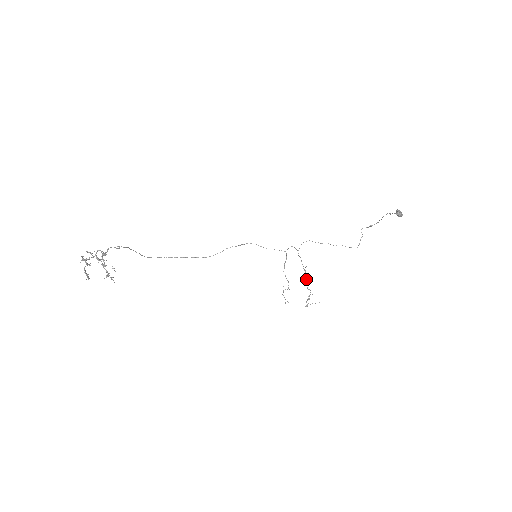
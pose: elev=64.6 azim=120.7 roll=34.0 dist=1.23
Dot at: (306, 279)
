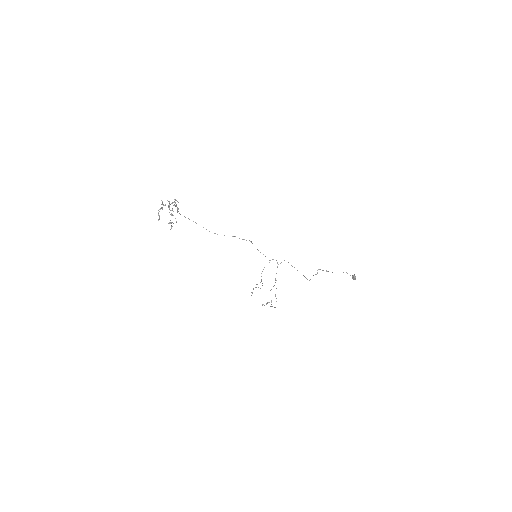
Dot at: occluded
